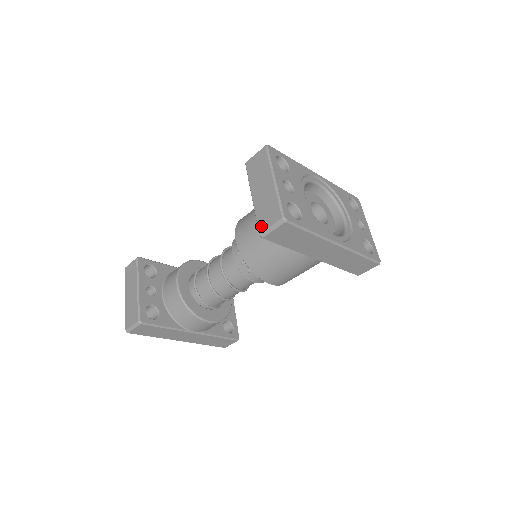
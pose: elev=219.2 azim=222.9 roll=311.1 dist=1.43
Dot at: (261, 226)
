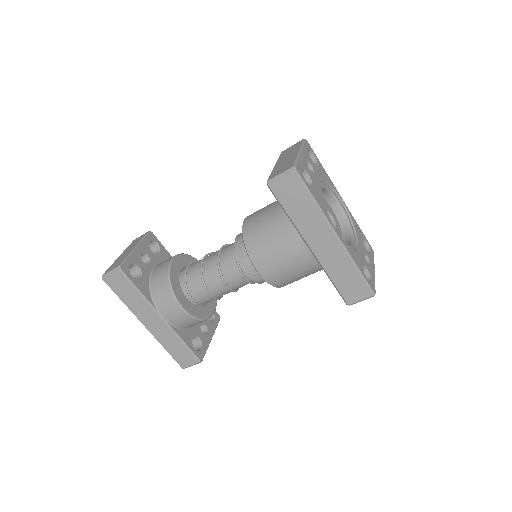
Dot at: (272, 176)
